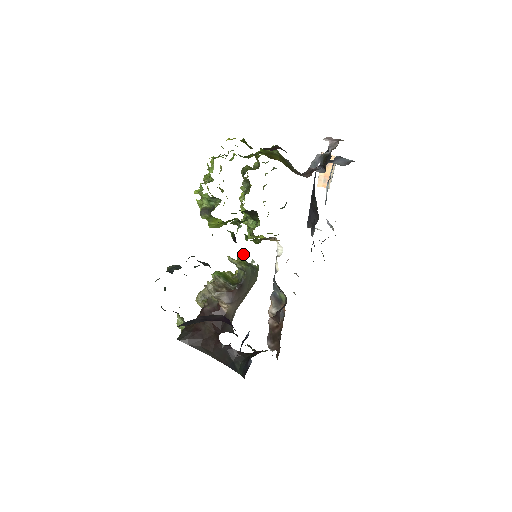
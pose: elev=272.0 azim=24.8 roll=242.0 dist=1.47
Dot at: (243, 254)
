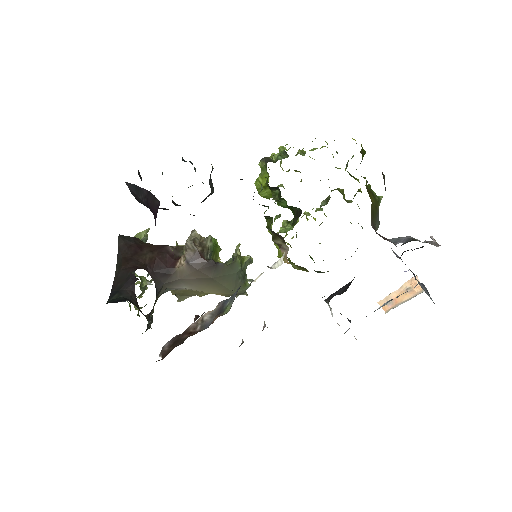
Dot at: (252, 259)
